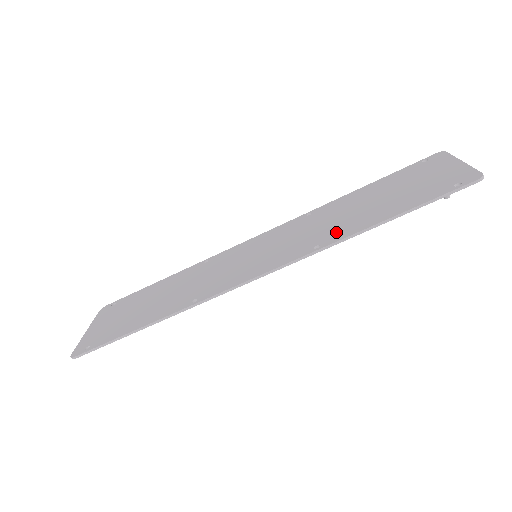
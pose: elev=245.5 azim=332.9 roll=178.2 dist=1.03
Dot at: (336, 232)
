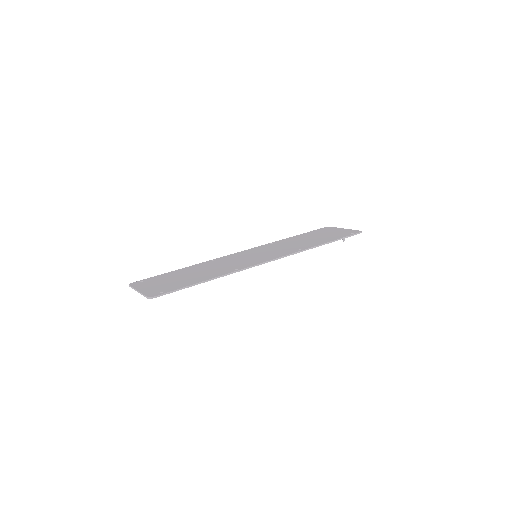
Dot at: (305, 246)
